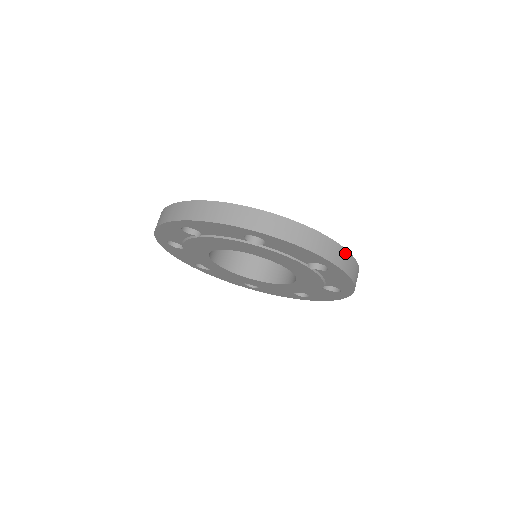
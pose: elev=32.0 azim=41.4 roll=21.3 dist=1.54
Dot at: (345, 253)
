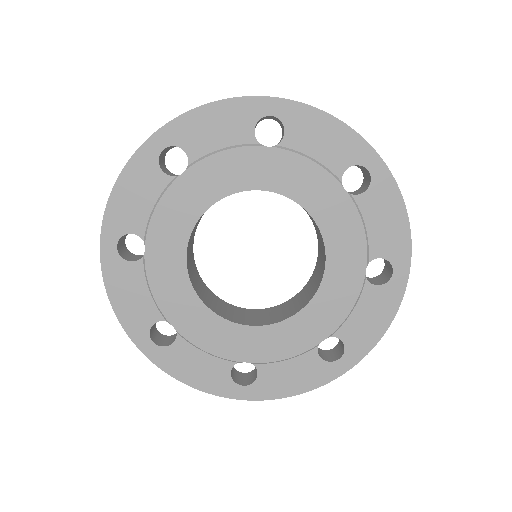
Dot at: occluded
